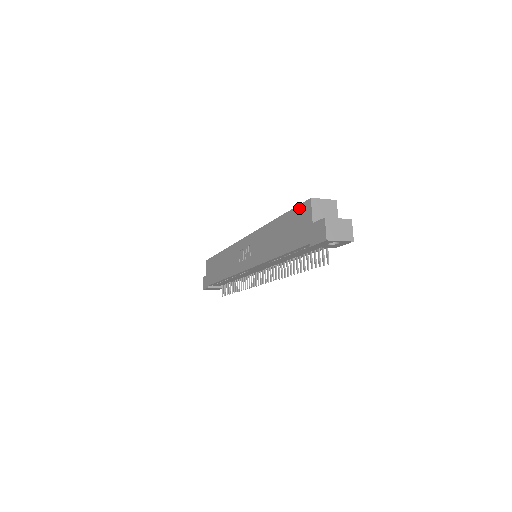
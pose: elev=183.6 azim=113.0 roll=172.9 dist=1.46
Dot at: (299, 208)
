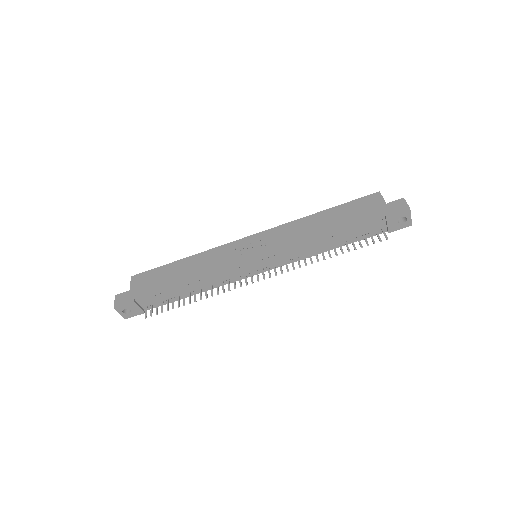
Dot at: (362, 199)
